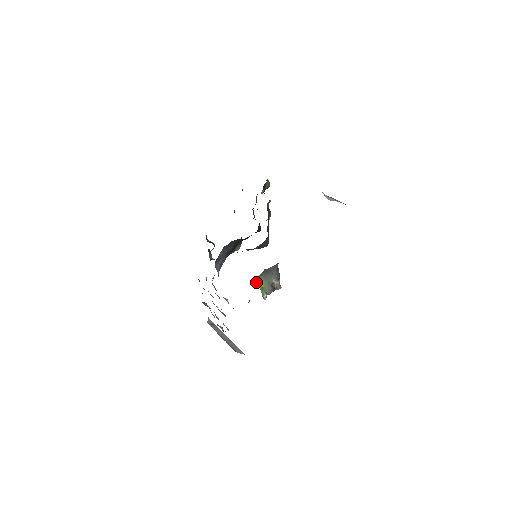
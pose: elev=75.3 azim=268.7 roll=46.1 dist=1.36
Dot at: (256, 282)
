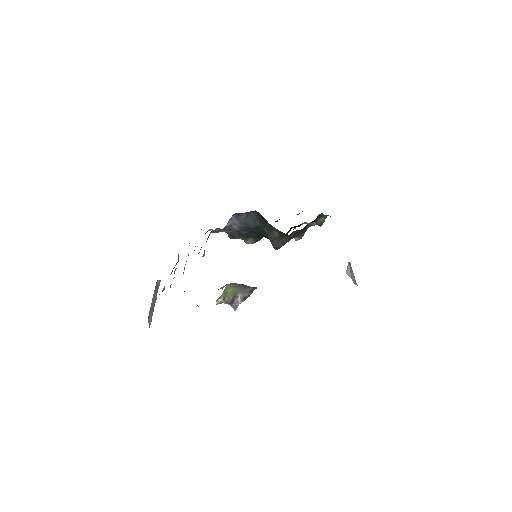
Dot at: (227, 285)
